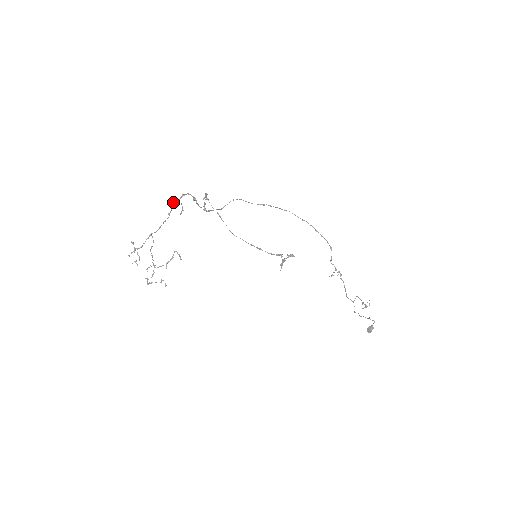
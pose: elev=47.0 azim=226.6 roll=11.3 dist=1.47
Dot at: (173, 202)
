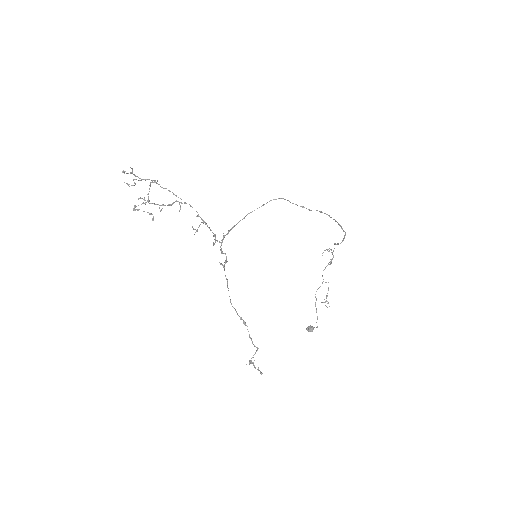
Dot at: (192, 207)
